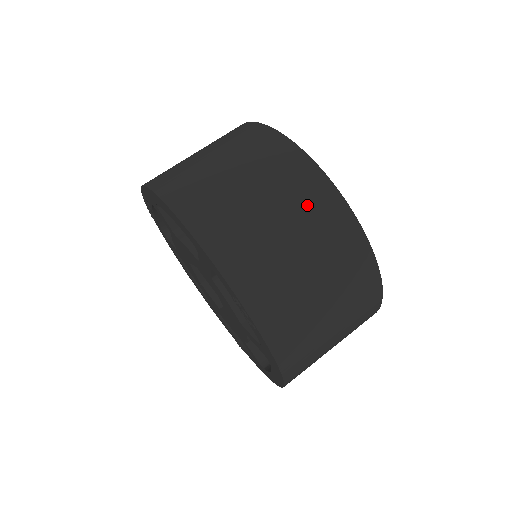
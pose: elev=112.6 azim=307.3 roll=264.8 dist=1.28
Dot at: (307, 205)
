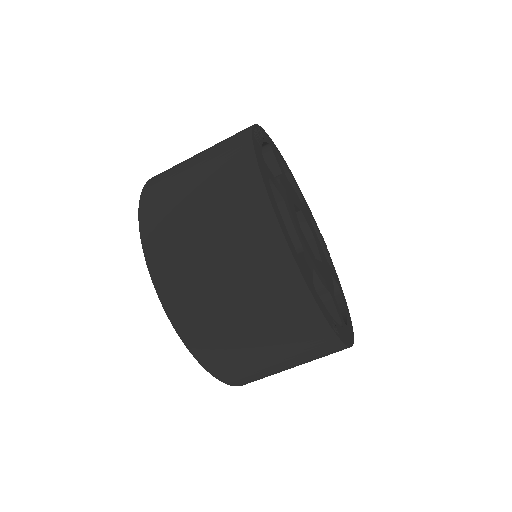
Dot at: (283, 317)
